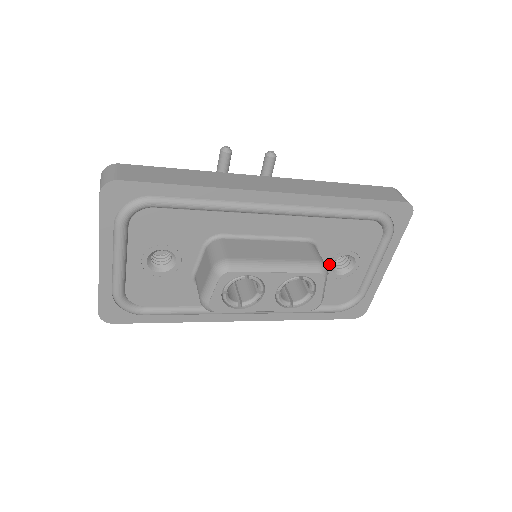
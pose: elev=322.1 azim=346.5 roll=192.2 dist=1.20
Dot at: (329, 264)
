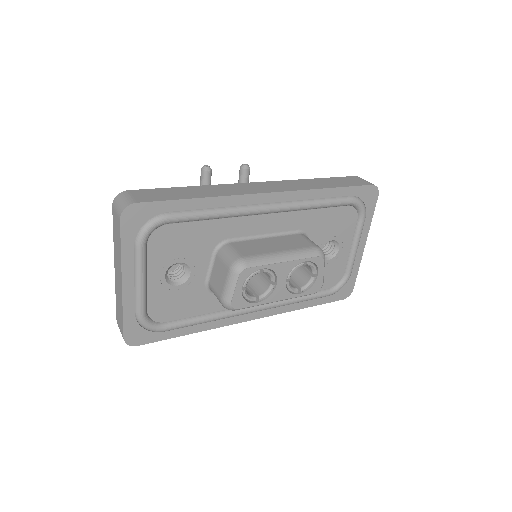
Dot at: occluded
